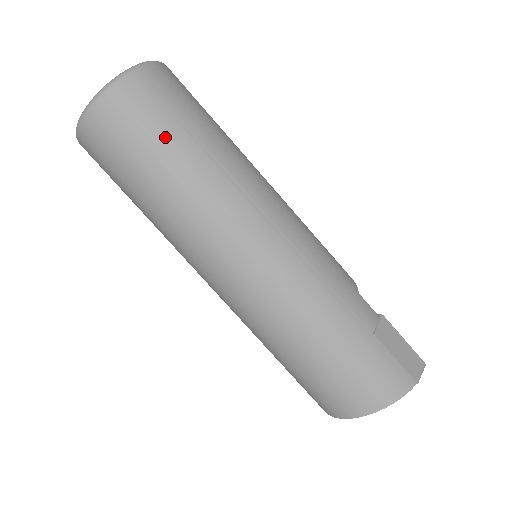
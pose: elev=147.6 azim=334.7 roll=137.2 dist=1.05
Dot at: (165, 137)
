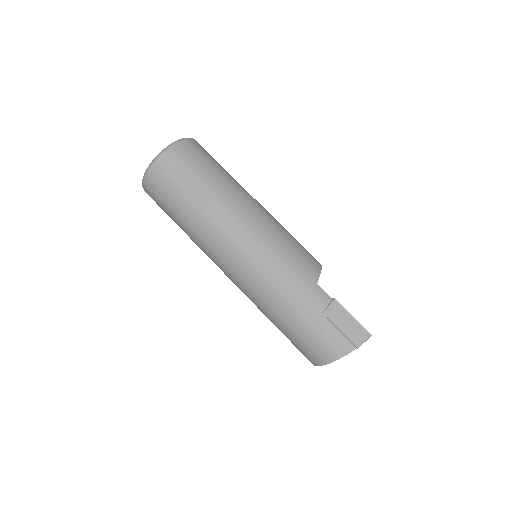
Dot at: (180, 194)
